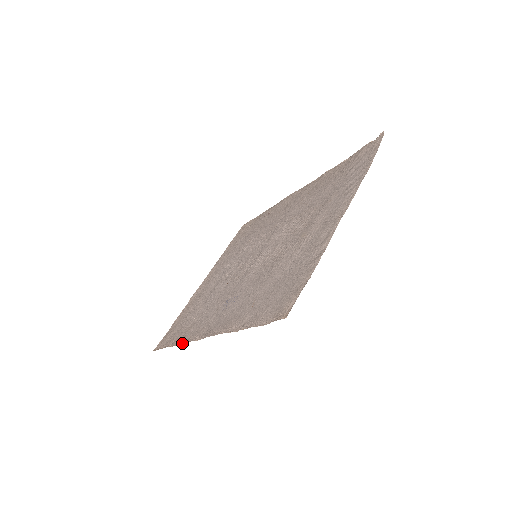
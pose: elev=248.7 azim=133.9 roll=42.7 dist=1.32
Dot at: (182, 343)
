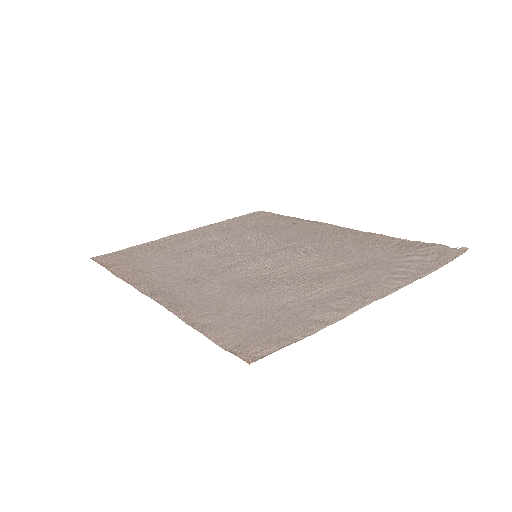
Dot at: (123, 279)
